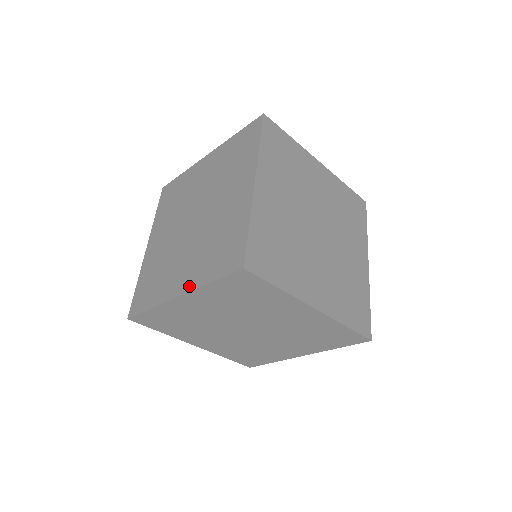
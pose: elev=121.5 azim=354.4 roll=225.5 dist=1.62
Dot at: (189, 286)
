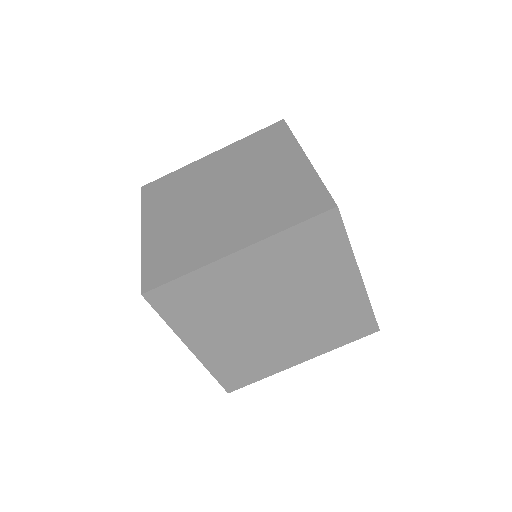
Dot at: (147, 240)
